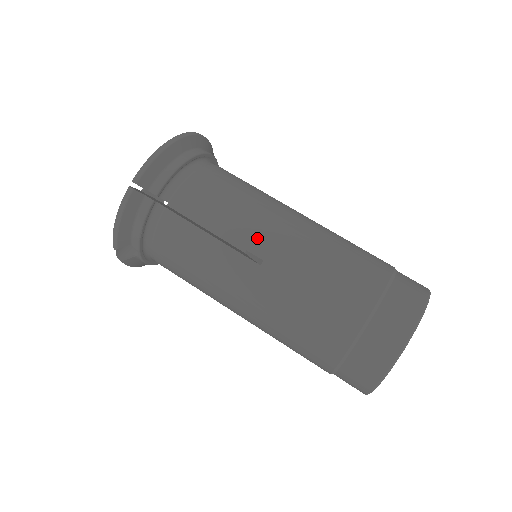
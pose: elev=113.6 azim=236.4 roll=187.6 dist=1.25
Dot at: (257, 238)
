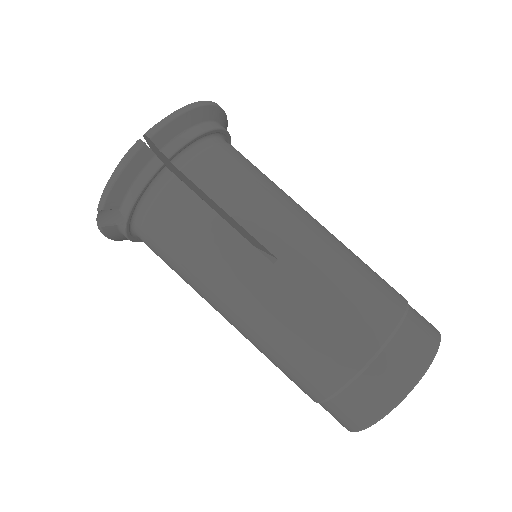
Dot at: (275, 233)
